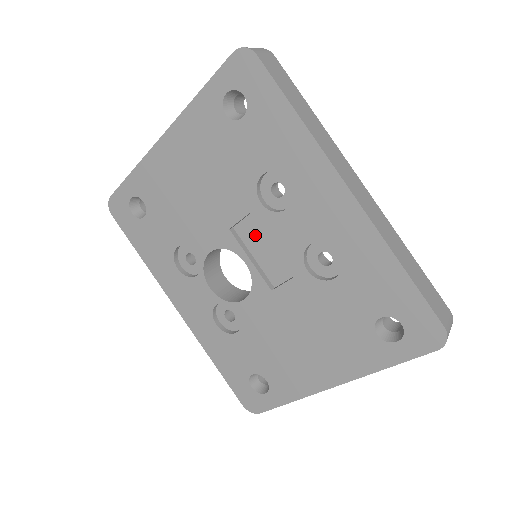
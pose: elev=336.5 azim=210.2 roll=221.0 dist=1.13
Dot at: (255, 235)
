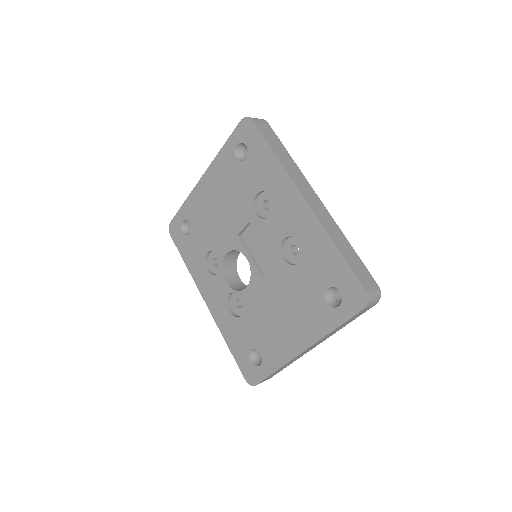
Dot at: (254, 239)
